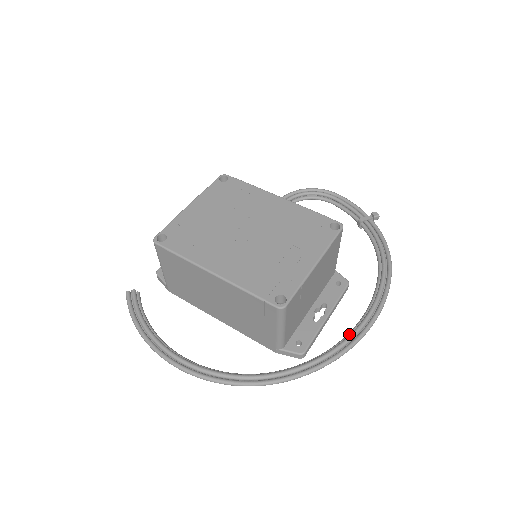
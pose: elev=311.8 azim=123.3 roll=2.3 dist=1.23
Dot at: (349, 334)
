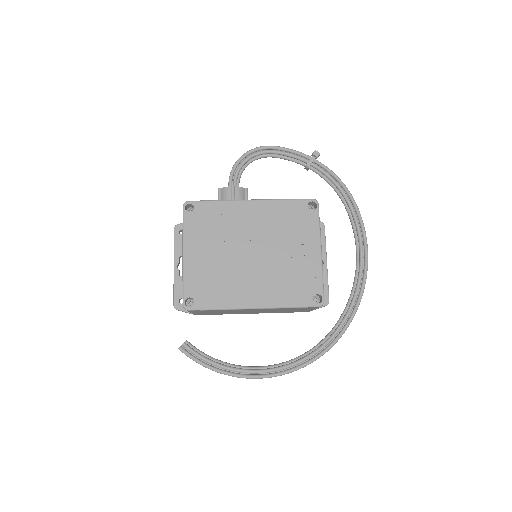
Dot at: (356, 275)
